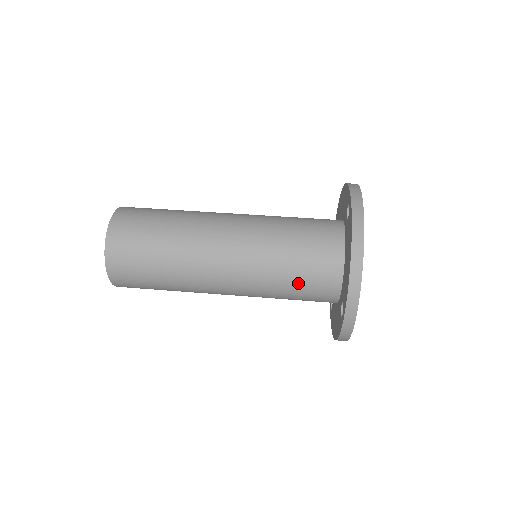
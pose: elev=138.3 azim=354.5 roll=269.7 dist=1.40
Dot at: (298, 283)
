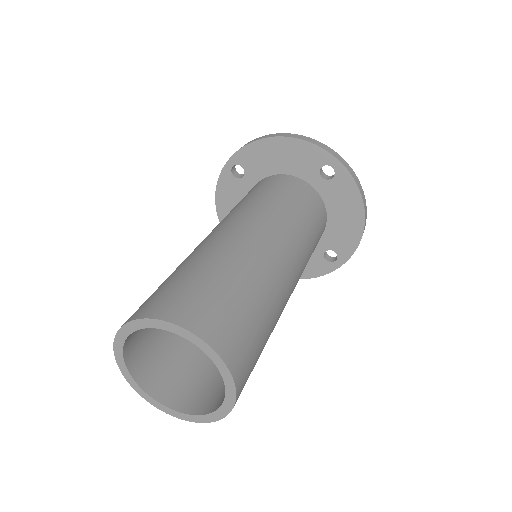
Dot at: occluded
